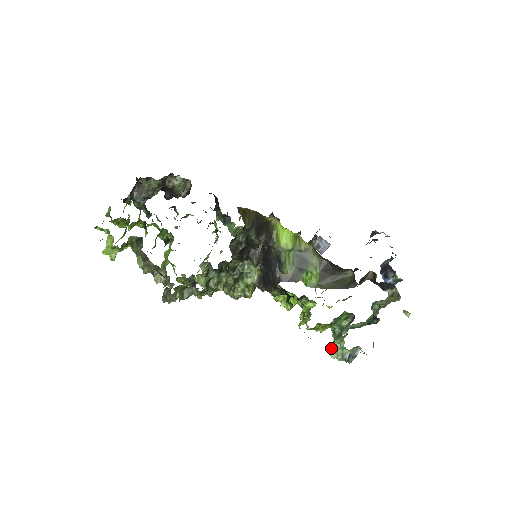
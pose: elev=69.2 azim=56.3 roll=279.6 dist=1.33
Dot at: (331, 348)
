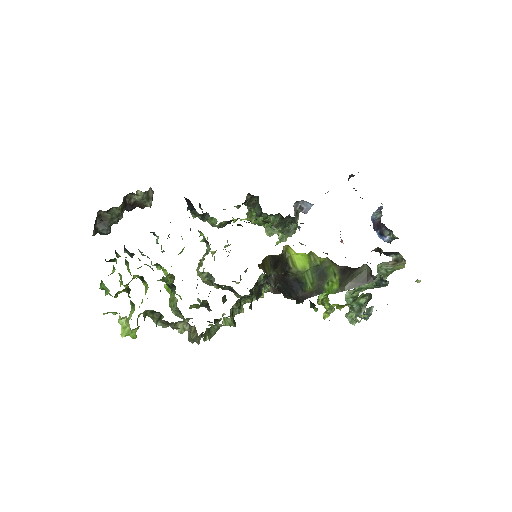
Dot at: (351, 319)
